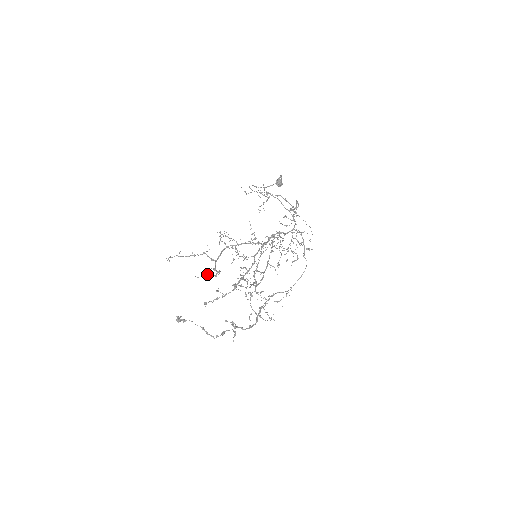
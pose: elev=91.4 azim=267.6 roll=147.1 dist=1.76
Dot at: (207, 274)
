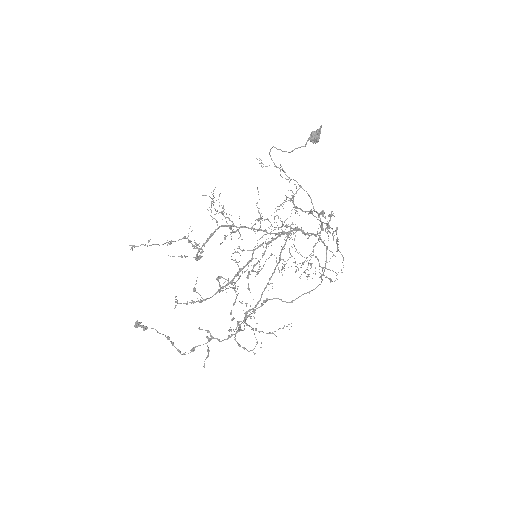
Dot at: occluded
